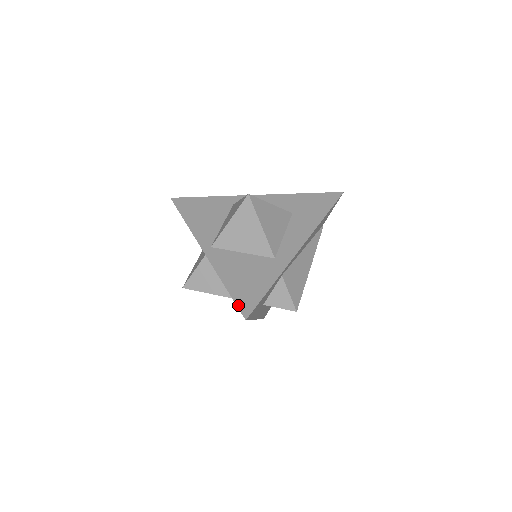
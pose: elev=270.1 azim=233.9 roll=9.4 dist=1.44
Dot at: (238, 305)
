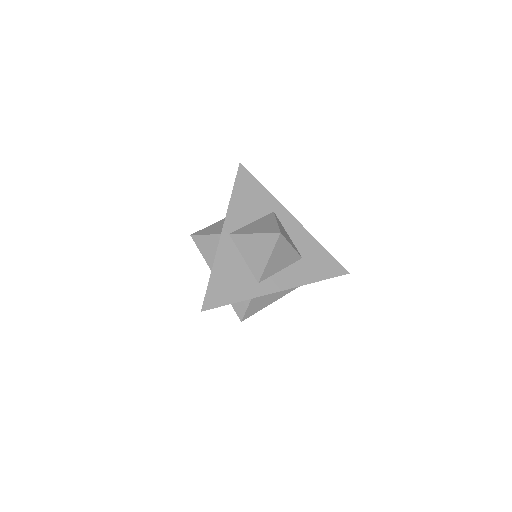
Dot at: (206, 296)
